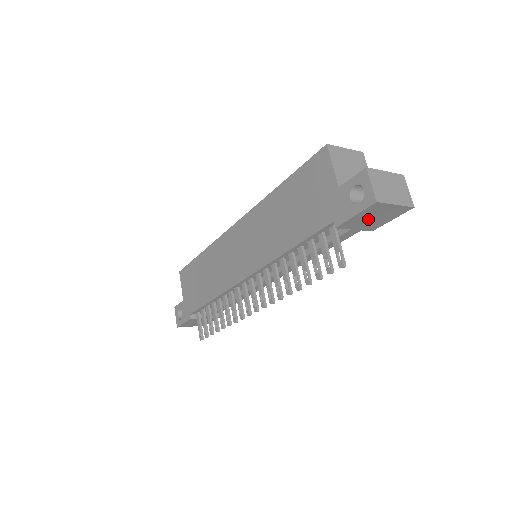
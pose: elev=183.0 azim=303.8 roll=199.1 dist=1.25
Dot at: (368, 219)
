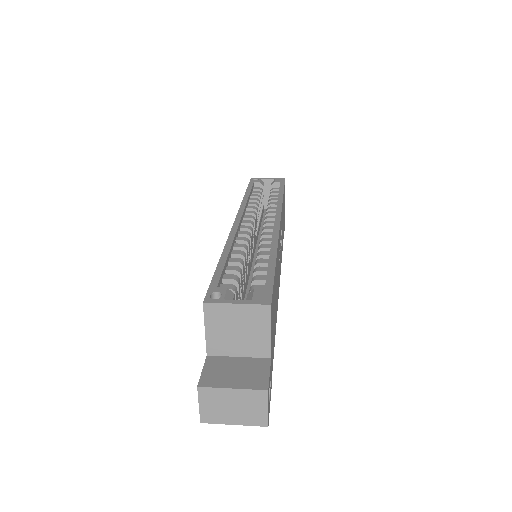
Dot at: occluded
